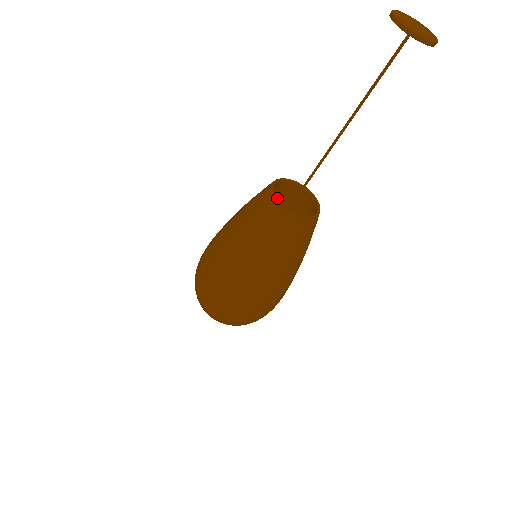
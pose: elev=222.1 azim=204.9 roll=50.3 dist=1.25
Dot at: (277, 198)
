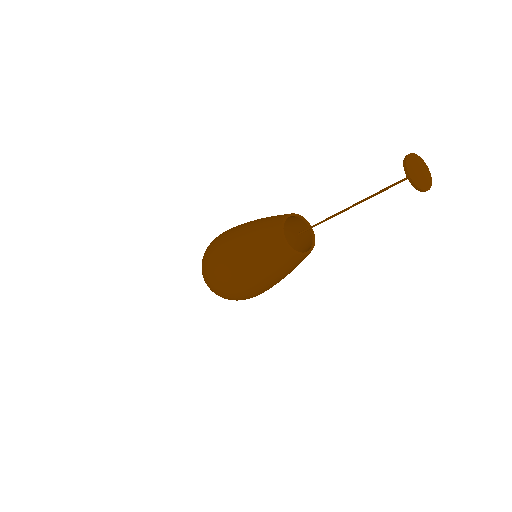
Dot at: occluded
